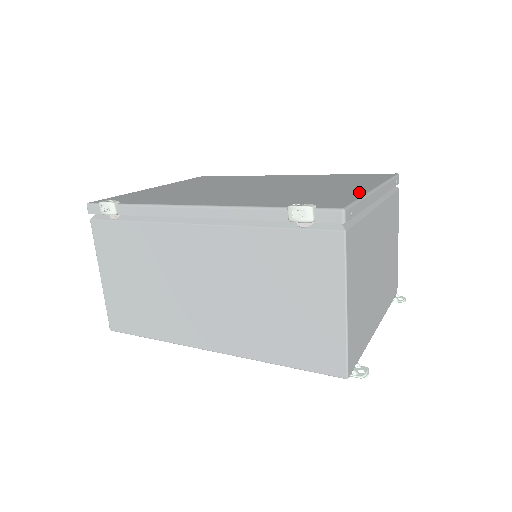
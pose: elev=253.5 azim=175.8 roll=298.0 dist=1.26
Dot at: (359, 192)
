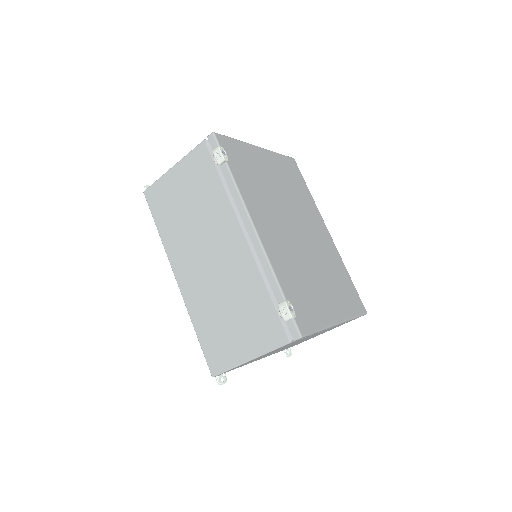
Dot at: (327, 320)
